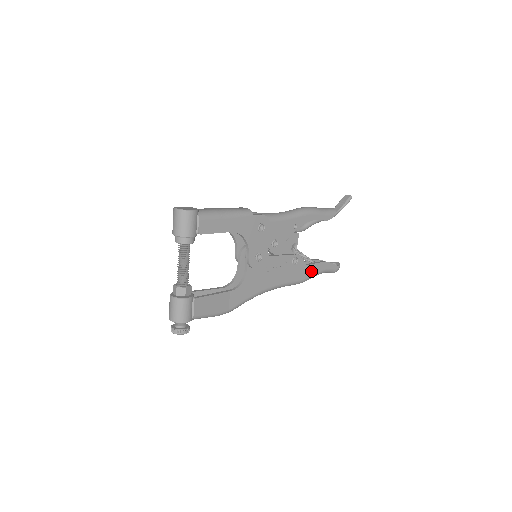
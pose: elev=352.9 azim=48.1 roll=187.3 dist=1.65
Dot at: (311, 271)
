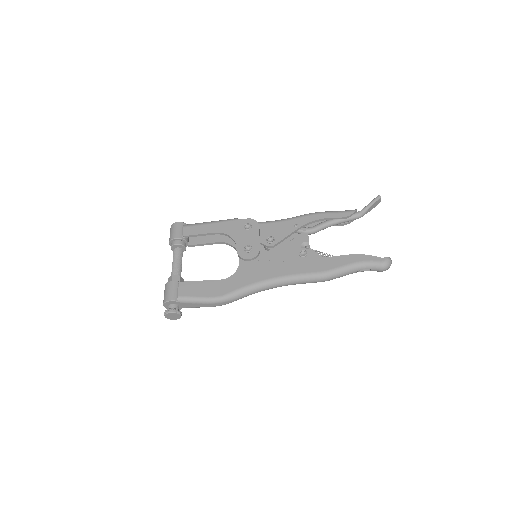
Dot at: (334, 263)
